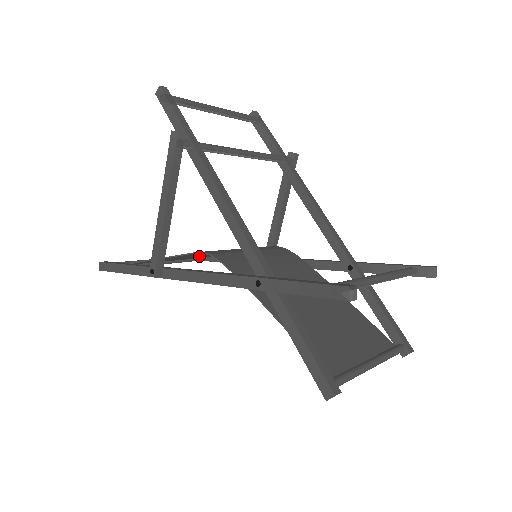
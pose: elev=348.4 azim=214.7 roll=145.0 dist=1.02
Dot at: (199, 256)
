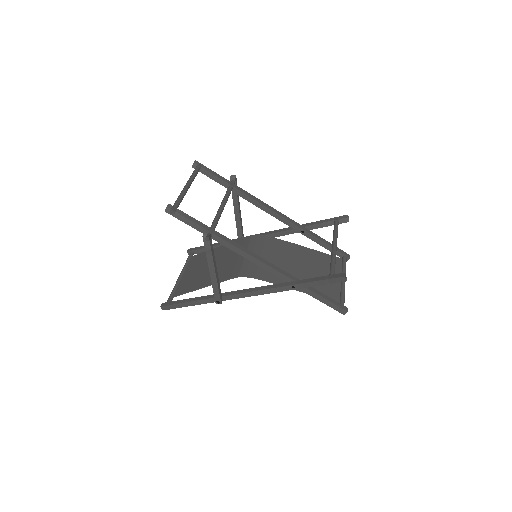
Dot at: (207, 264)
